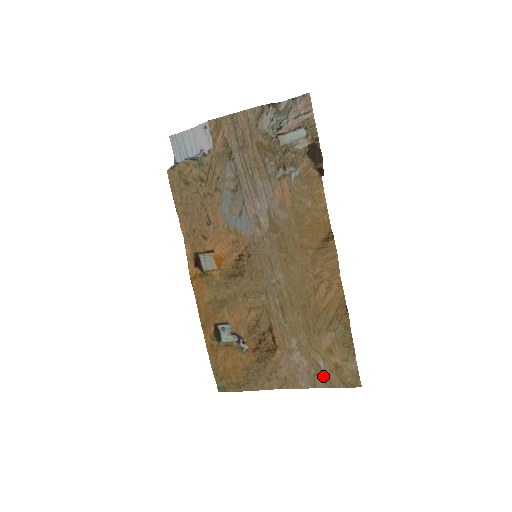
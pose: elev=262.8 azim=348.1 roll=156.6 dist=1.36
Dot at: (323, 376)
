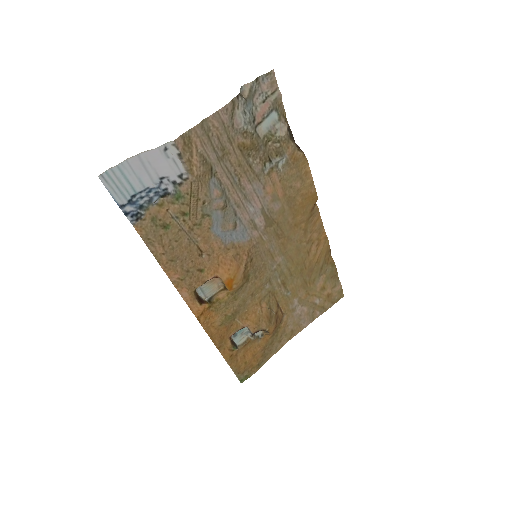
Dot at: (319, 309)
